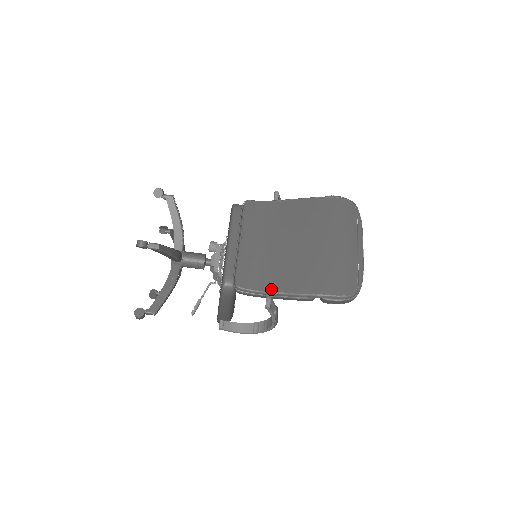
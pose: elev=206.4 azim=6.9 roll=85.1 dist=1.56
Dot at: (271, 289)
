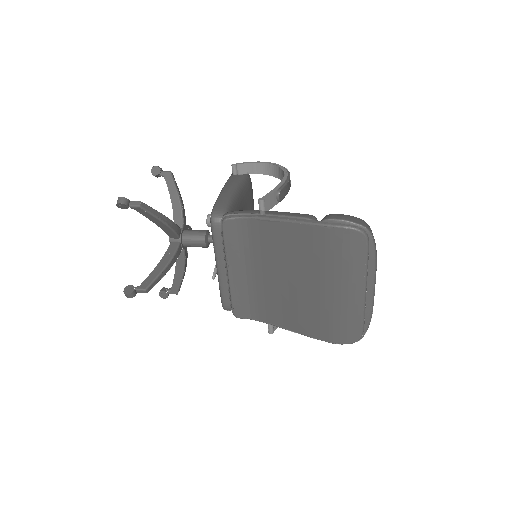
Dot at: (270, 322)
